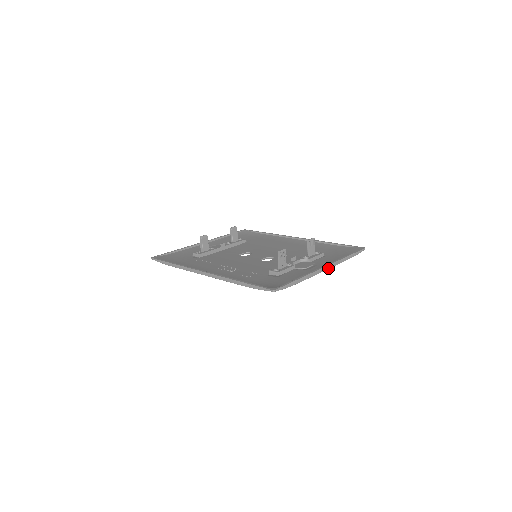
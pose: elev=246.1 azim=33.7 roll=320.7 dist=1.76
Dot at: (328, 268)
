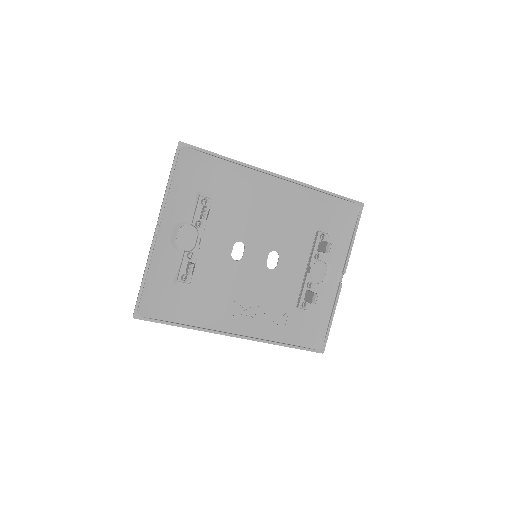
Dot at: (343, 273)
